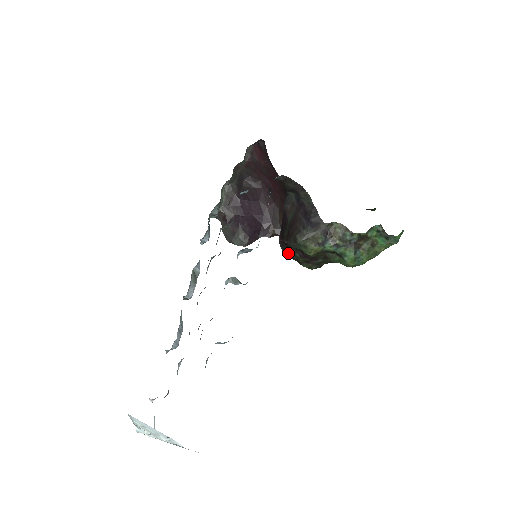
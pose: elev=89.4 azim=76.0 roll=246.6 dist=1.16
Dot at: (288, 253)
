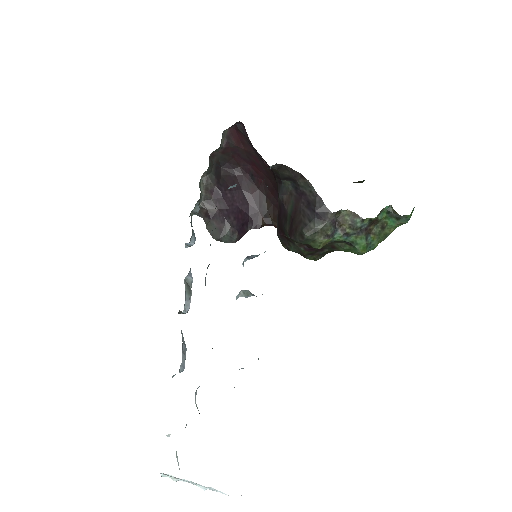
Dot at: (289, 247)
